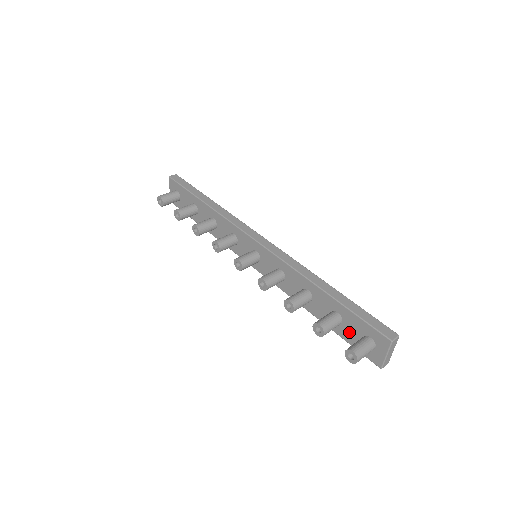
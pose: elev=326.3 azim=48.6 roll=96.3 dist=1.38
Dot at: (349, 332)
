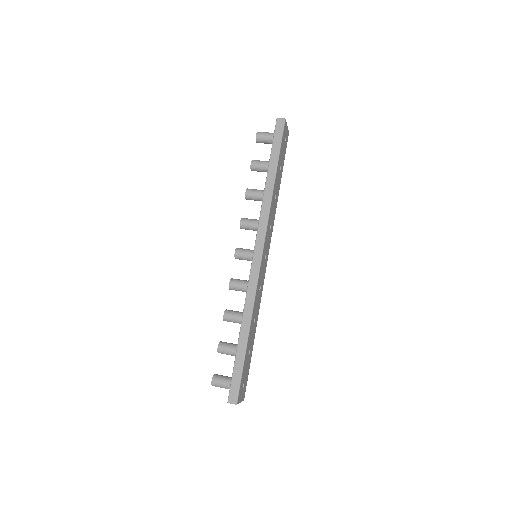
Dot at: occluded
